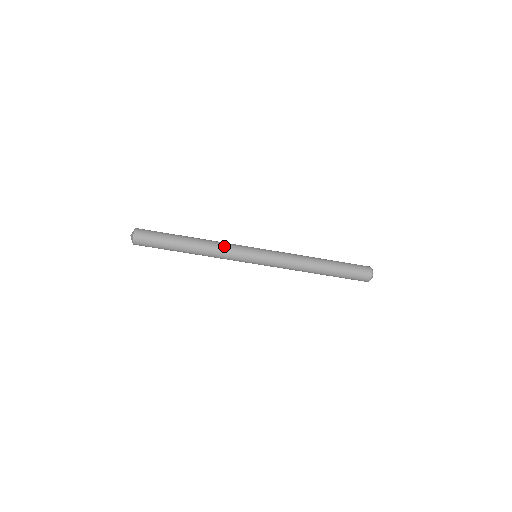
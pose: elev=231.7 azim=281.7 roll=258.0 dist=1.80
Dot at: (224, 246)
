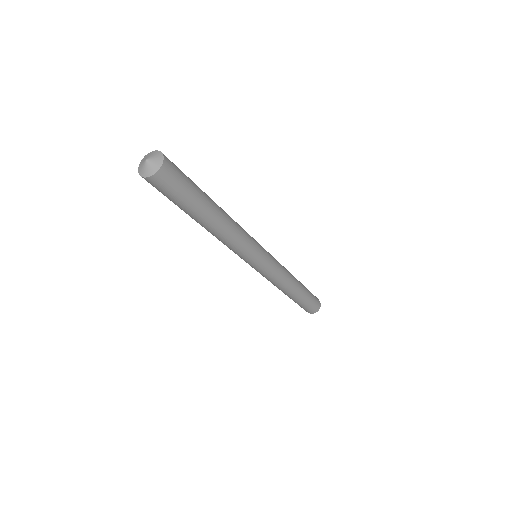
Dot at: (243, 229)
